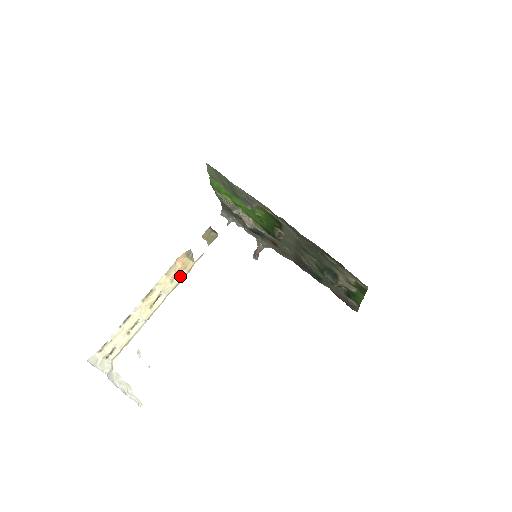
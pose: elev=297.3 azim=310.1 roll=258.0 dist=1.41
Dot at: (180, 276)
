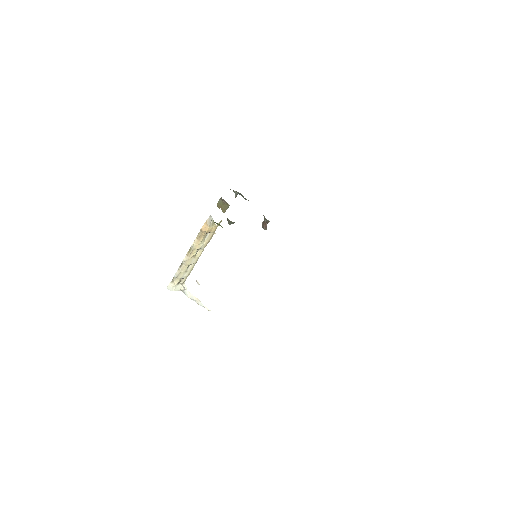
Dot at: (209, 236)
